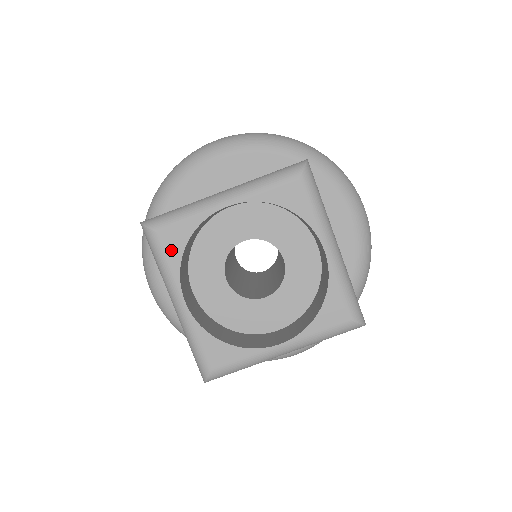
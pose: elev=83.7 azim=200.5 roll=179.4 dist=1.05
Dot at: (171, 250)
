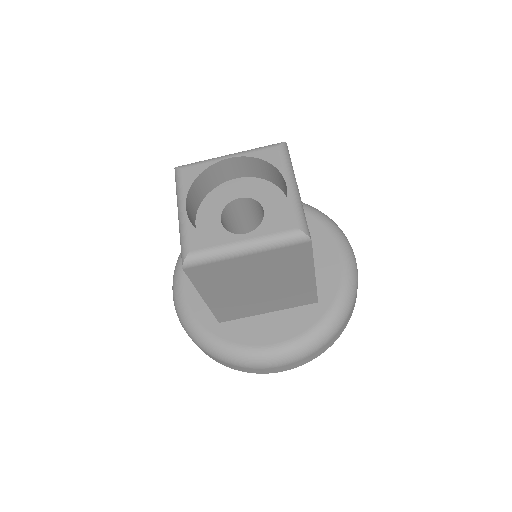
Dot at: (187, 178)
